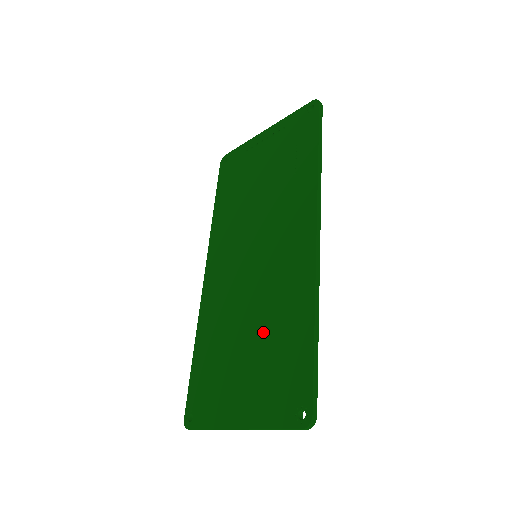
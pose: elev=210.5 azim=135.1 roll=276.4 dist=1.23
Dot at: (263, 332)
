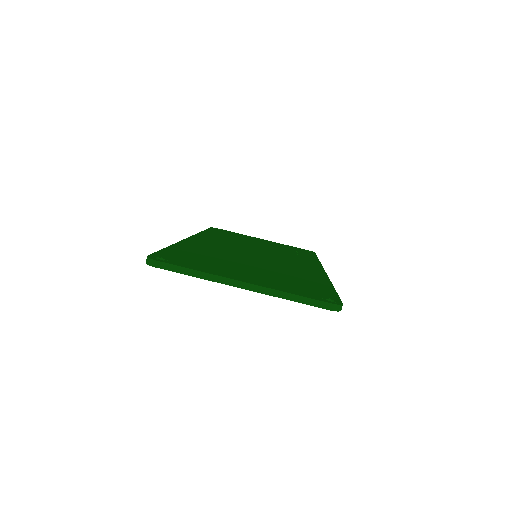
Dot at: (273, 270)
